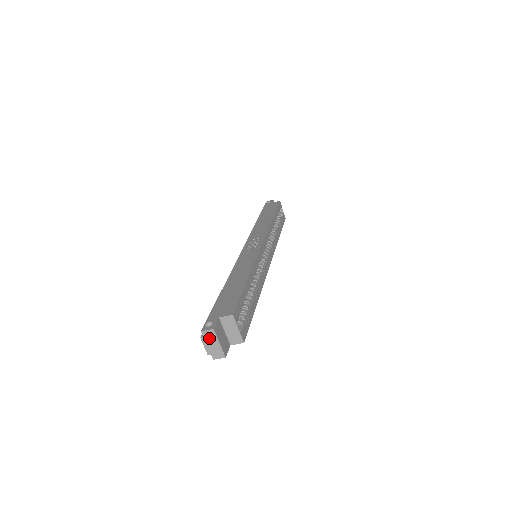
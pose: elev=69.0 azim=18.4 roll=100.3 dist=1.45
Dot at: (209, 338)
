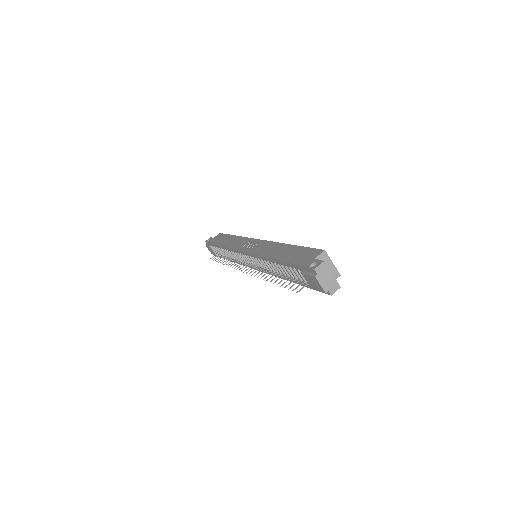
Dot at: (322, 273)
